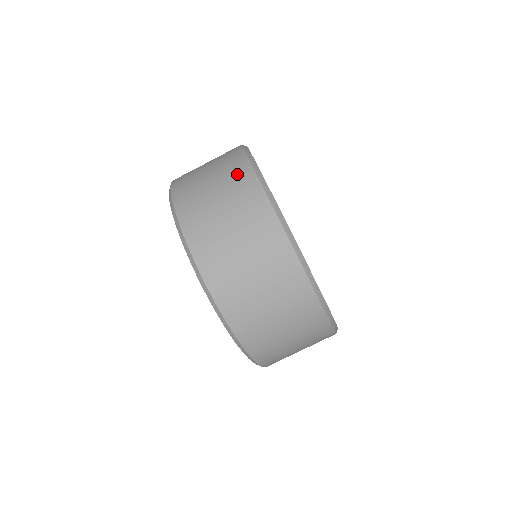
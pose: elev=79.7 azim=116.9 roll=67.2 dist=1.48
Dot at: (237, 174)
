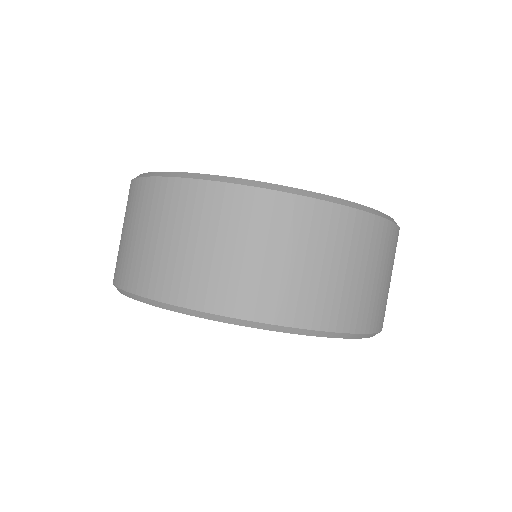
Dot at: (208, 205)
